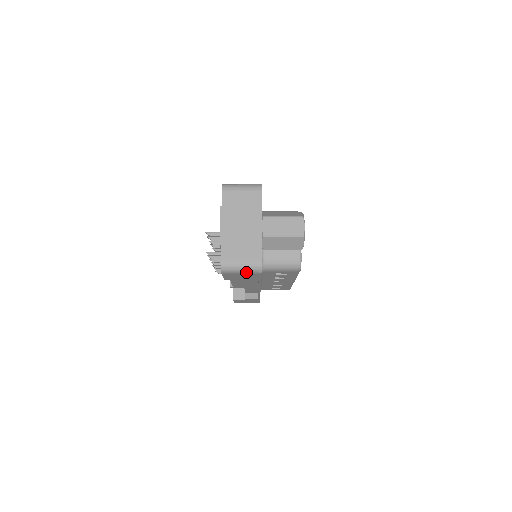
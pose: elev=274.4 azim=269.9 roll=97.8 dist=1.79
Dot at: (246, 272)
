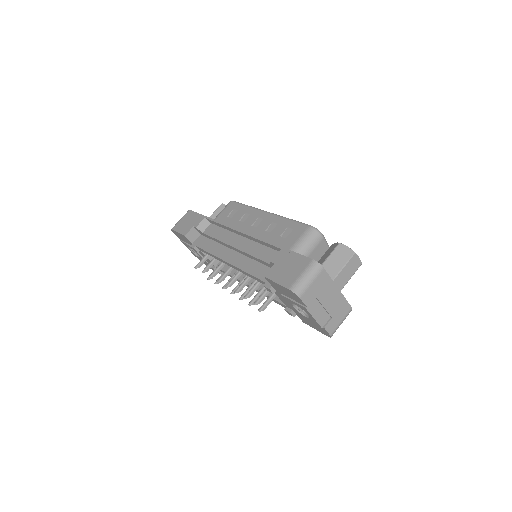
Dot at: occluded
